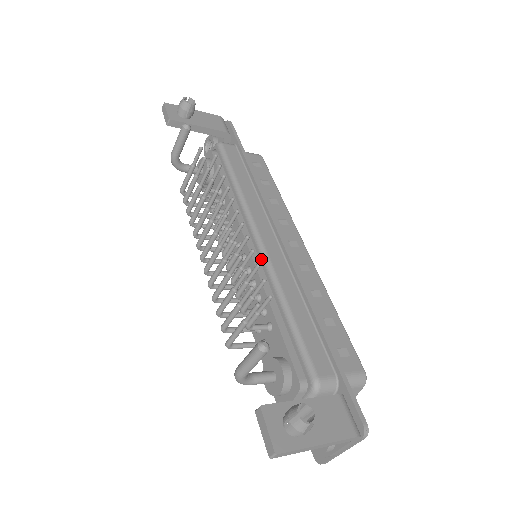
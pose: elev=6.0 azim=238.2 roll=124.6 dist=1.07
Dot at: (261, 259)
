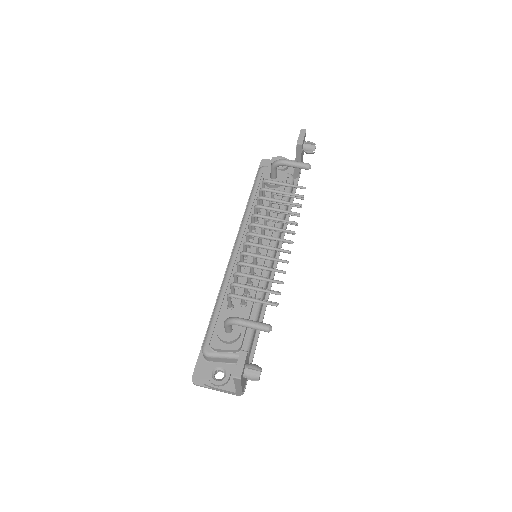
Dot at: occluded
